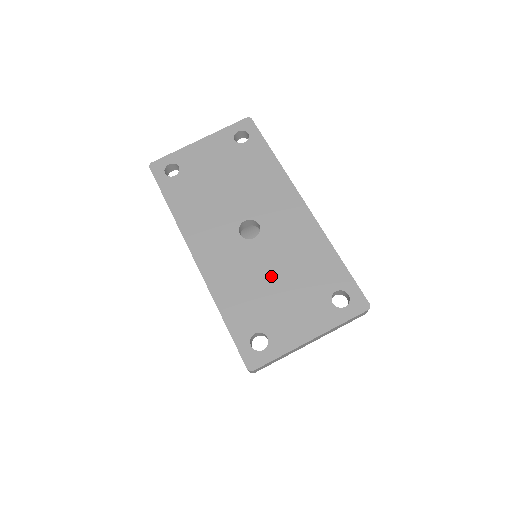
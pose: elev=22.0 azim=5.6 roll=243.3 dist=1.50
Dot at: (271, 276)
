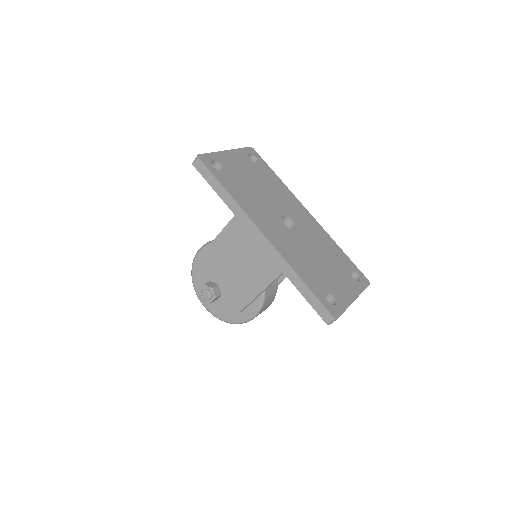
Dot at: (316, 256)
